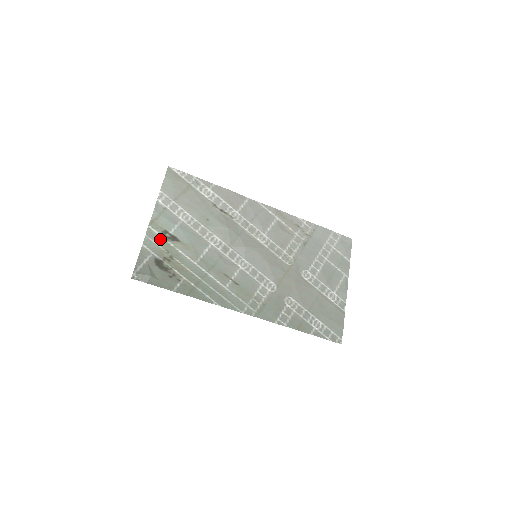
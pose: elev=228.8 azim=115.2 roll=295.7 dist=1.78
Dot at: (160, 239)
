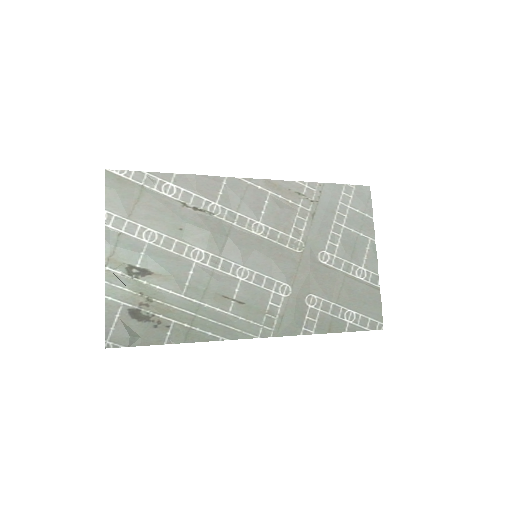
Dot at: (126, 280)
